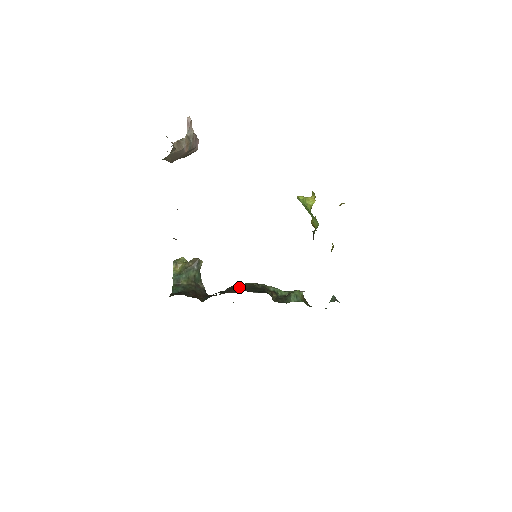
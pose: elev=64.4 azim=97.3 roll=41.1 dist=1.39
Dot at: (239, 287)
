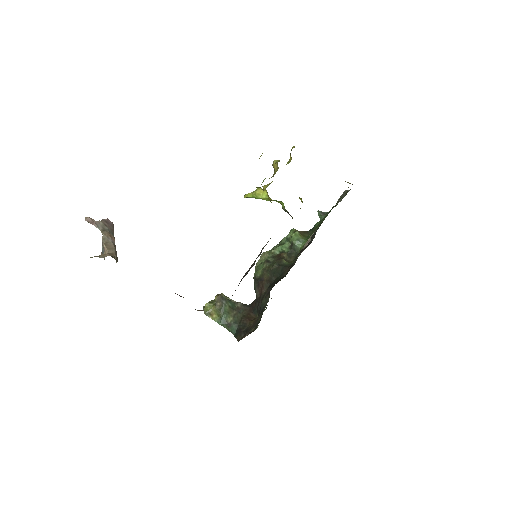
Dot at: (264, 281)
